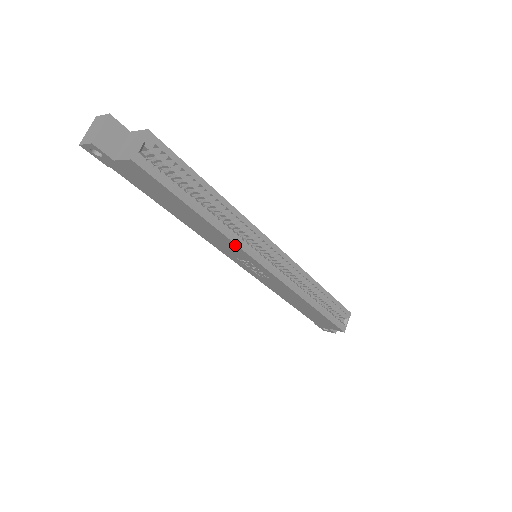
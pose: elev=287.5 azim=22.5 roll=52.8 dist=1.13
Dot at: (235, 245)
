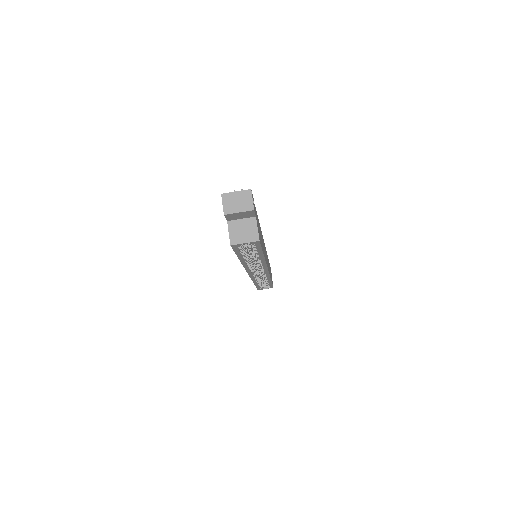
Dot at: occluded
